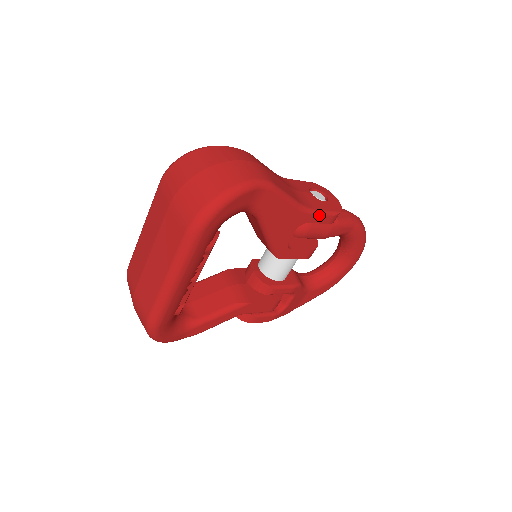
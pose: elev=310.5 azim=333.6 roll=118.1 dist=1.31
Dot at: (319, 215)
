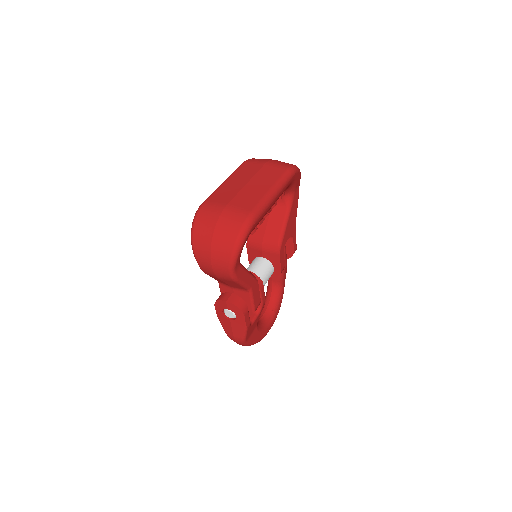
Dot at: occluded
